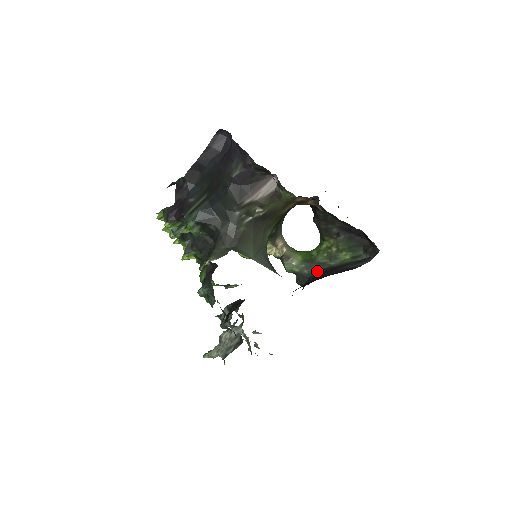
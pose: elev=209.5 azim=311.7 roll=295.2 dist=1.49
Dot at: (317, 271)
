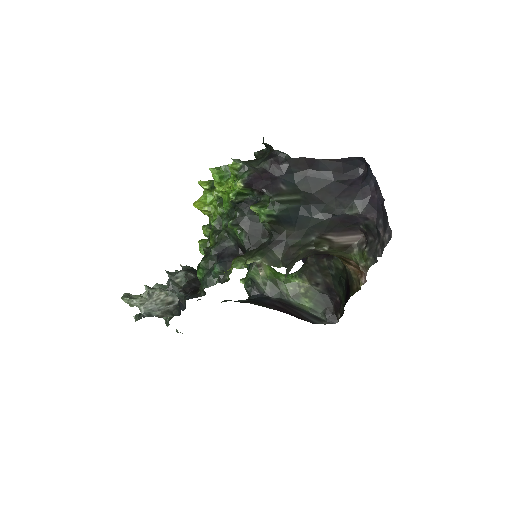
Dot at: (275, 296)
